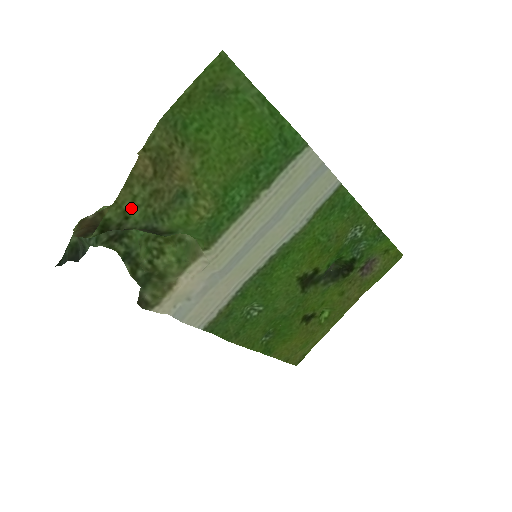
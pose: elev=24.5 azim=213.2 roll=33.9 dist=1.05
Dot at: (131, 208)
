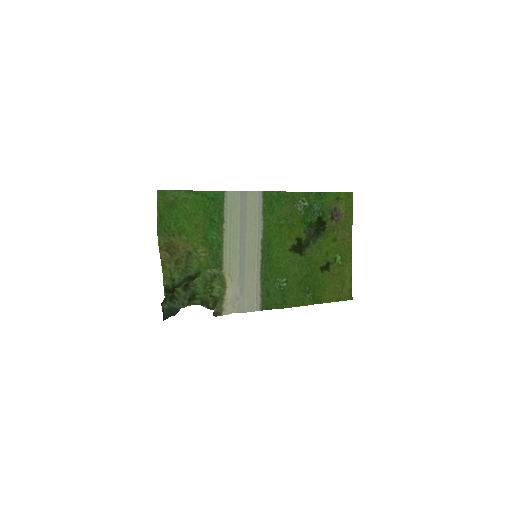
Dot at: (172, 275)
